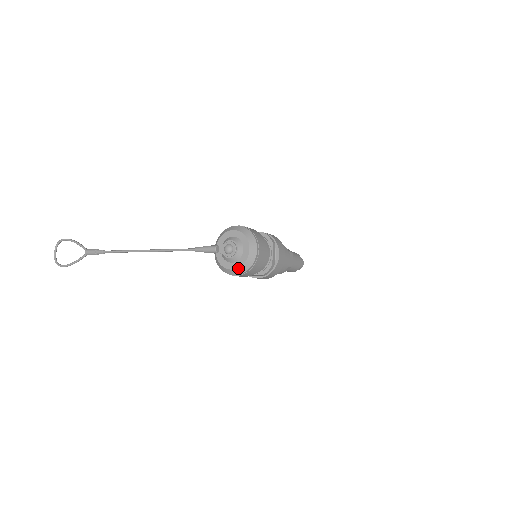
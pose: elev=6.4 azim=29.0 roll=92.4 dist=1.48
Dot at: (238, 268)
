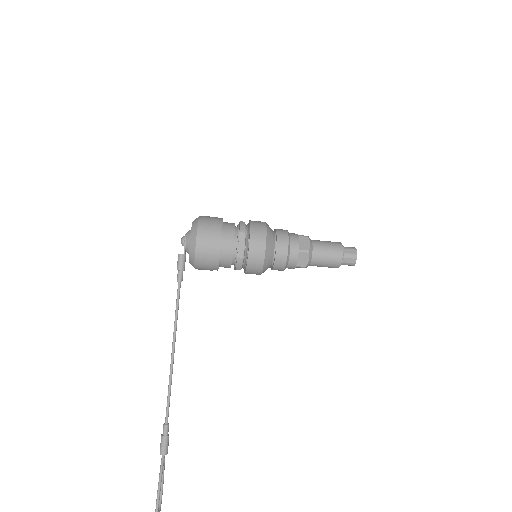
Dot at: (191, 232)
